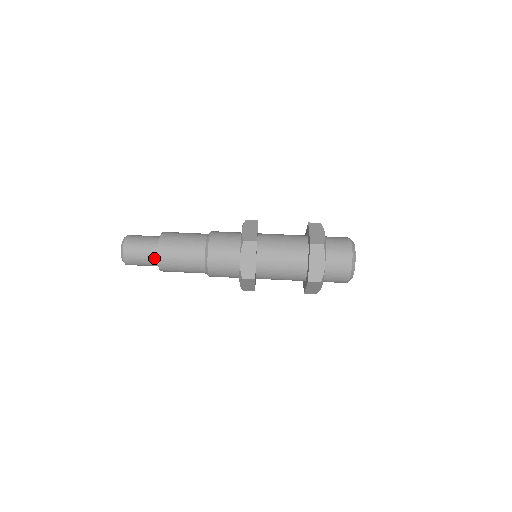
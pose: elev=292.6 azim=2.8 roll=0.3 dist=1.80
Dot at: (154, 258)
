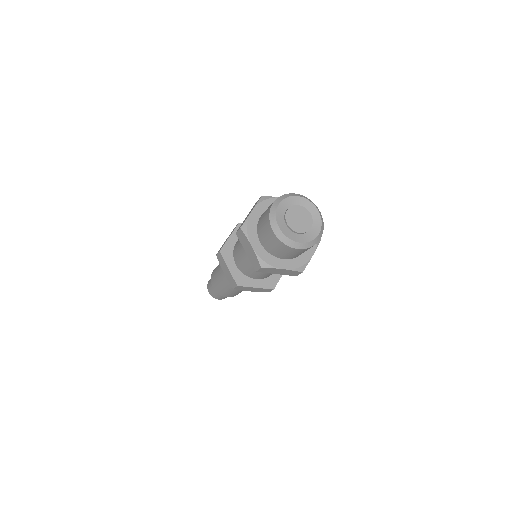
Dot at: occluded
